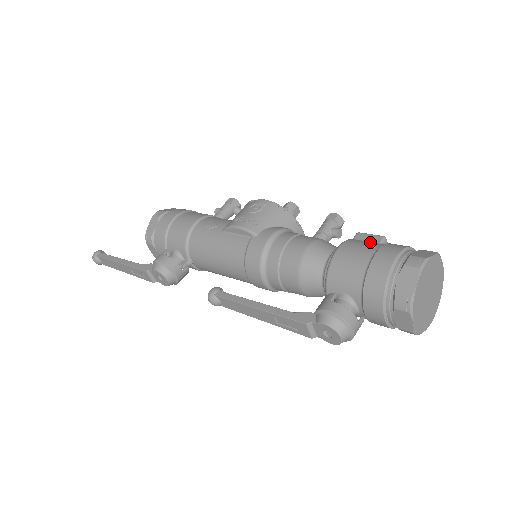
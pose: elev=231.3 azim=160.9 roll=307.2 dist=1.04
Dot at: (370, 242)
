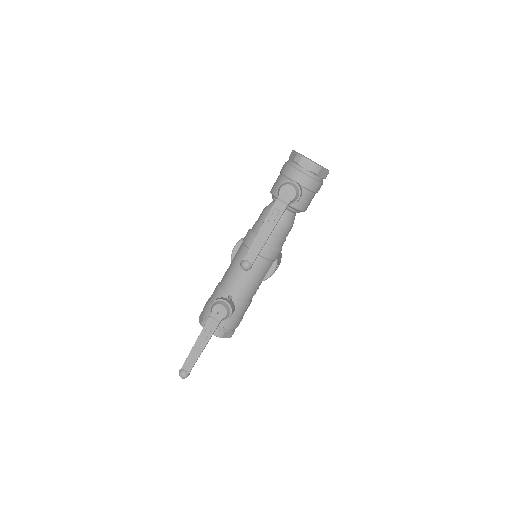
Dot at: occluded
